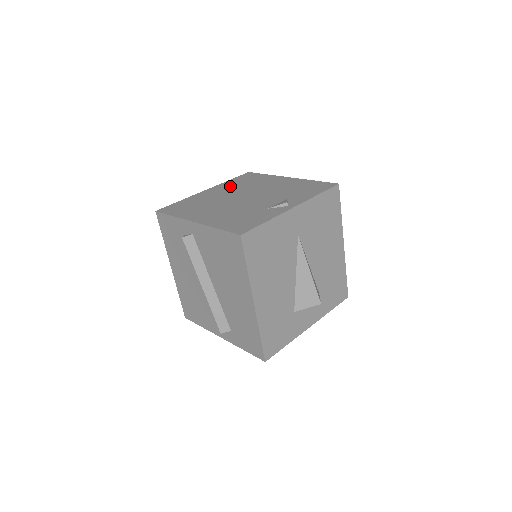
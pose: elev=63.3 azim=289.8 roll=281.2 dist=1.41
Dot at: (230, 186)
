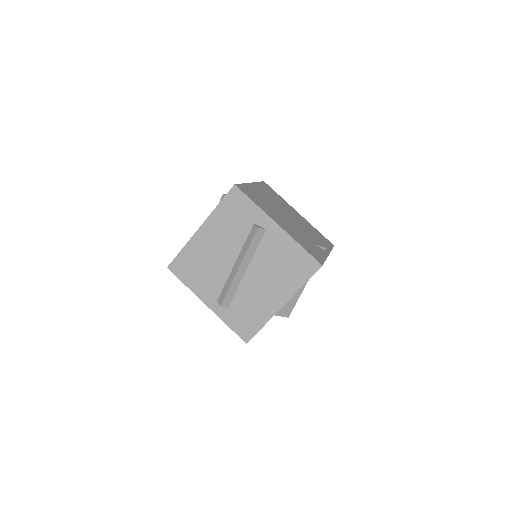
Dot at: (267, 192)
